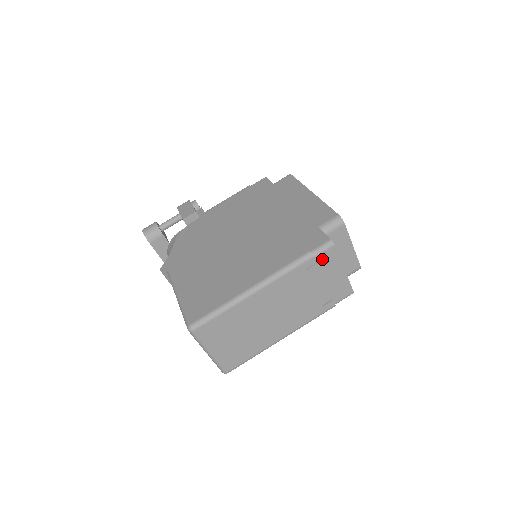
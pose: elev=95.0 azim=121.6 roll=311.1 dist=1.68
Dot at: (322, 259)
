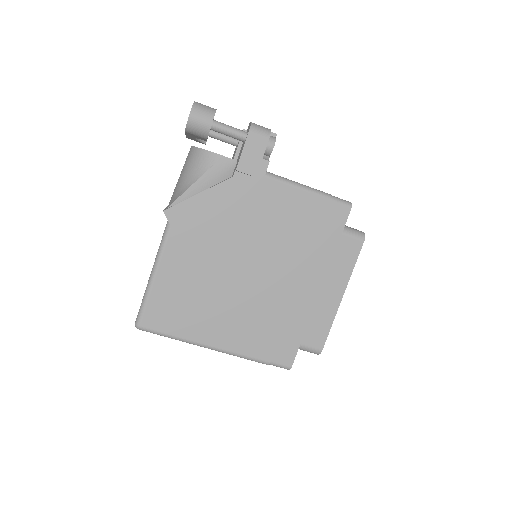
Dot at: occluded
